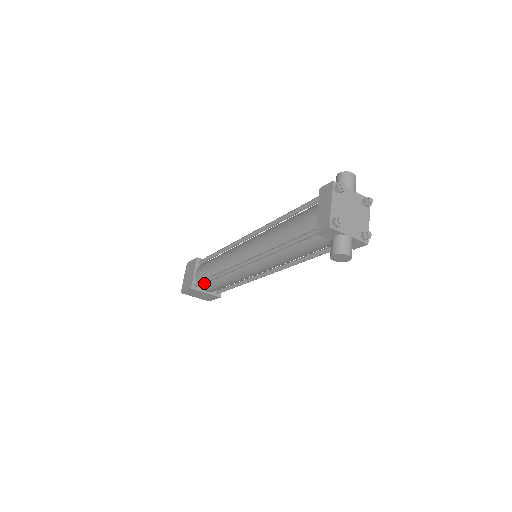
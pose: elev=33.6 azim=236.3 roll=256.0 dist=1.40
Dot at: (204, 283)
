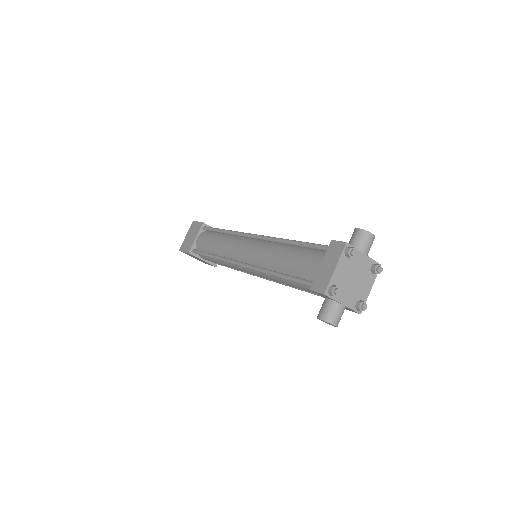
Dot at: occluded
